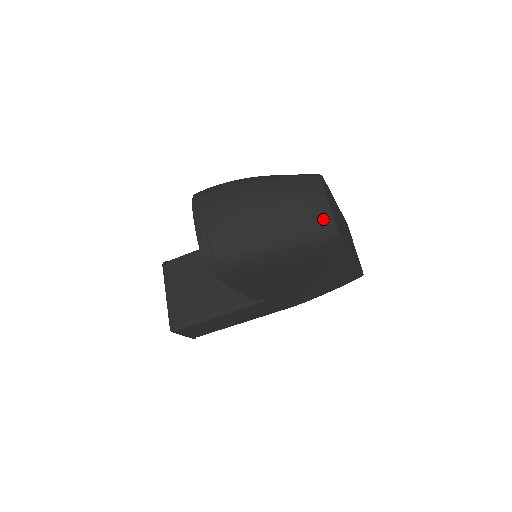
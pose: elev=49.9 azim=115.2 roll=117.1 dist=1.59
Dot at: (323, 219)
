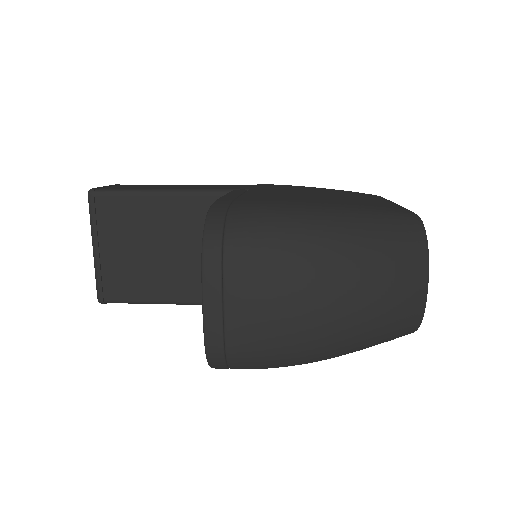
Dot at: (409, 326)
